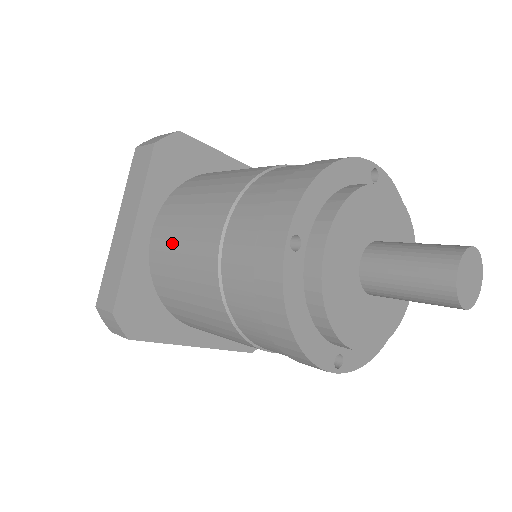
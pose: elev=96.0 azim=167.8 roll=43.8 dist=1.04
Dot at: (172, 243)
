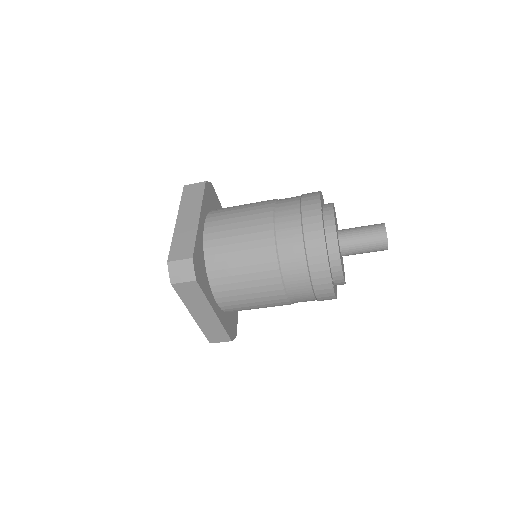
Dot at: (229, 225)
